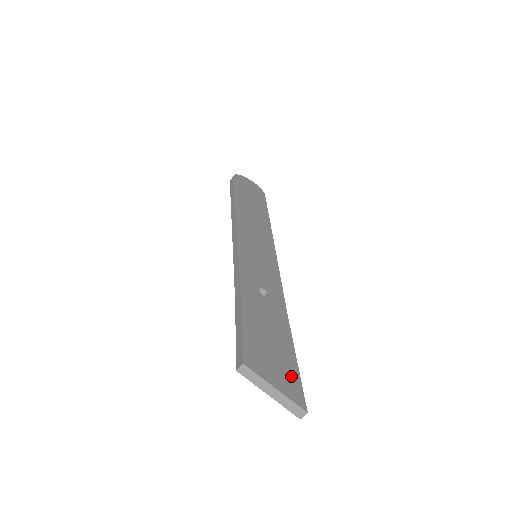
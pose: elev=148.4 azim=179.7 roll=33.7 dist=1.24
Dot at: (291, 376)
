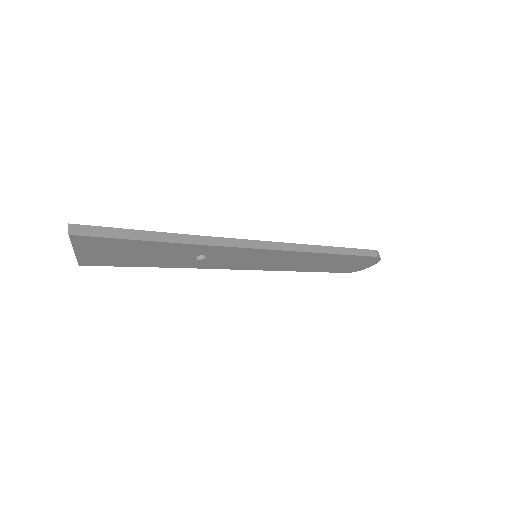
Dot at: occluded
